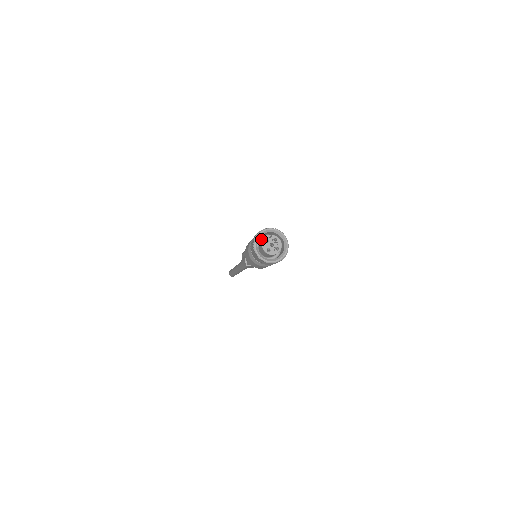
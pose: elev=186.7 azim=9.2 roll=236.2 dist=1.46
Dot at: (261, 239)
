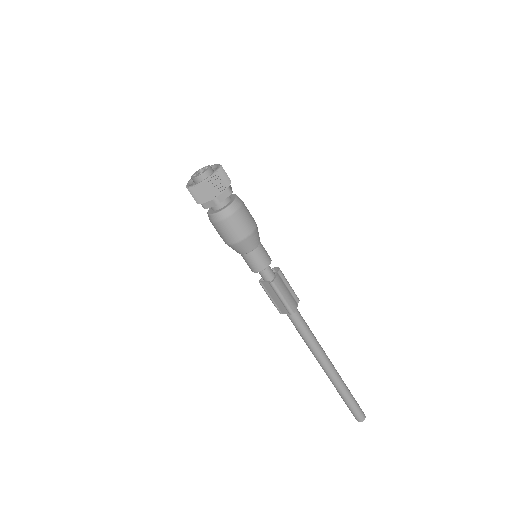
Dot at: occluded
